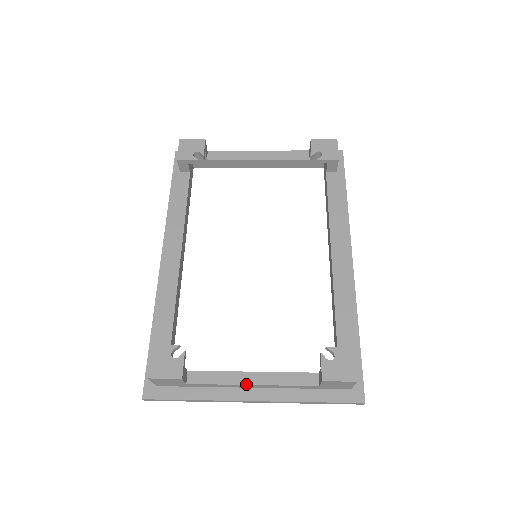
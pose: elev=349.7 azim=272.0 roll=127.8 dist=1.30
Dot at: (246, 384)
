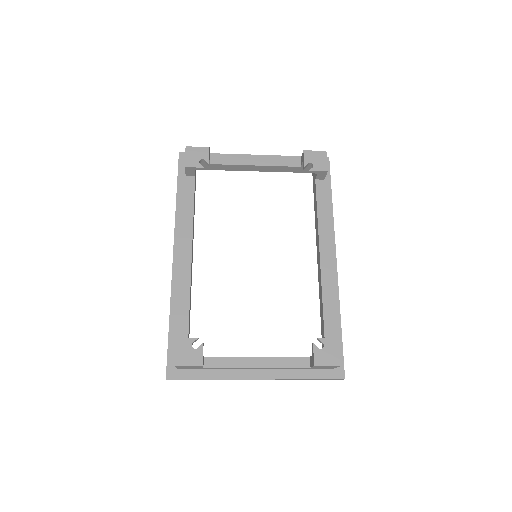
Dot at: (252, 367)
